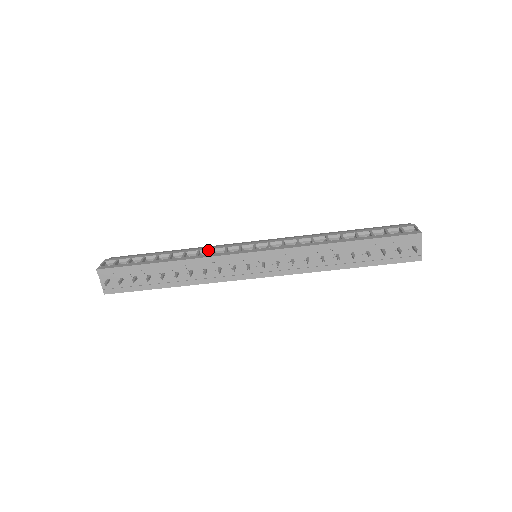
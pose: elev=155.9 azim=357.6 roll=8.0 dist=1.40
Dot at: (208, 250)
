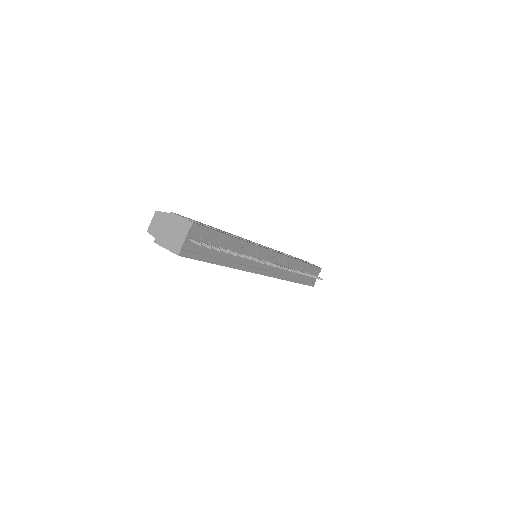
Dot at: occluded
